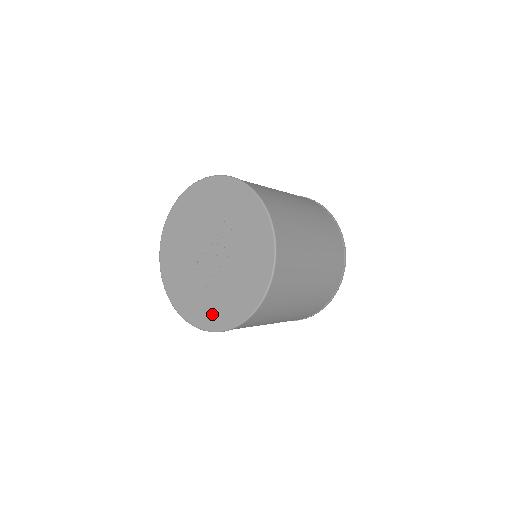
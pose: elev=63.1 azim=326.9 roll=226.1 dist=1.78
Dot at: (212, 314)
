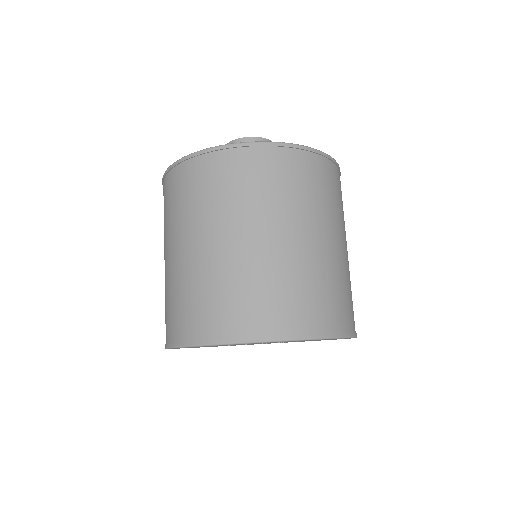
Dot at: occluded
